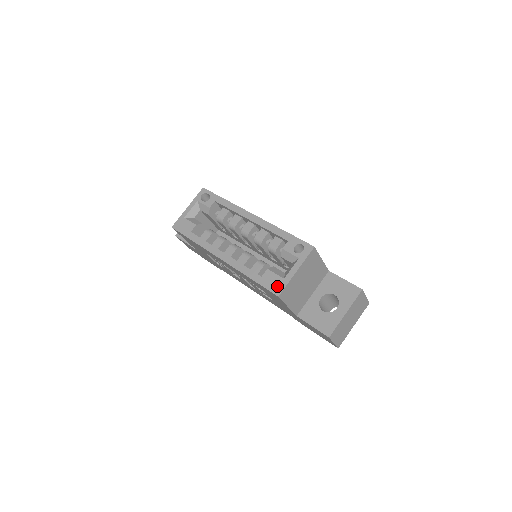
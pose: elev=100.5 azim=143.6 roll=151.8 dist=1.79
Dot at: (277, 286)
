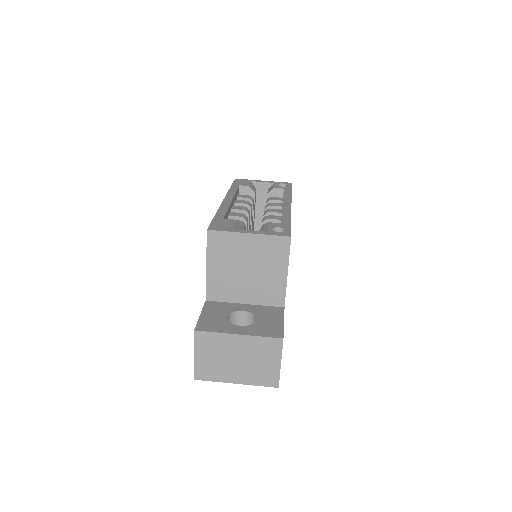
Dot at: (220, 227)
